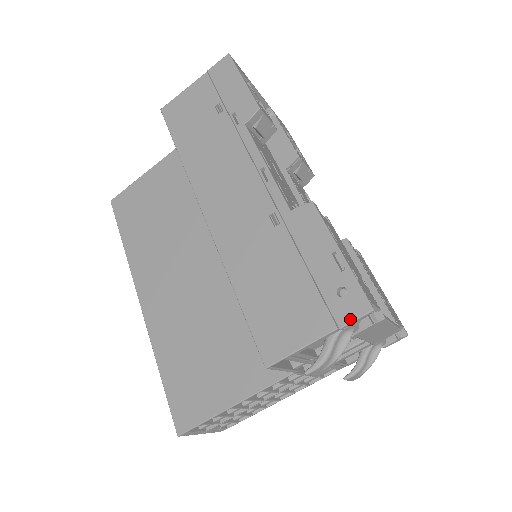
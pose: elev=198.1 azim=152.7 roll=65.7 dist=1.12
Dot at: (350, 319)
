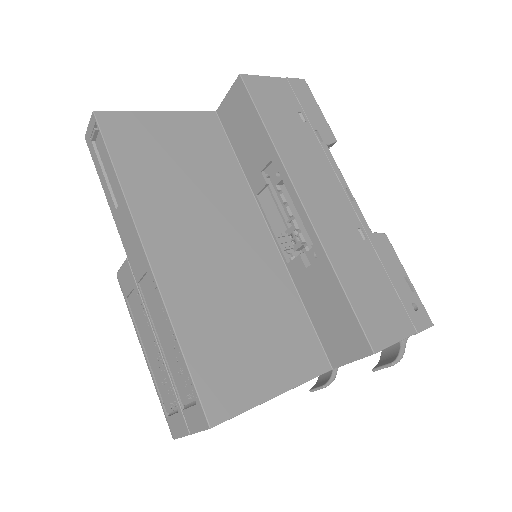
Dot at: (423, 328)
